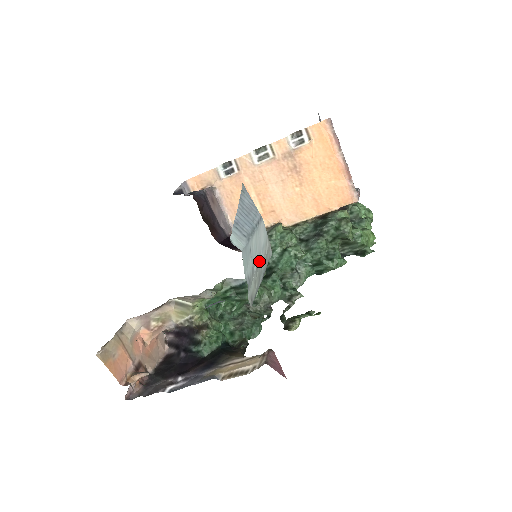
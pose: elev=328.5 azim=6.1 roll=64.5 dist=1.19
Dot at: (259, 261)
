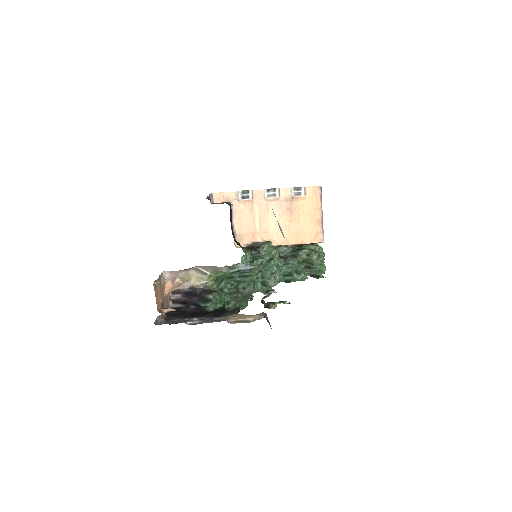
Dot at: occluded
